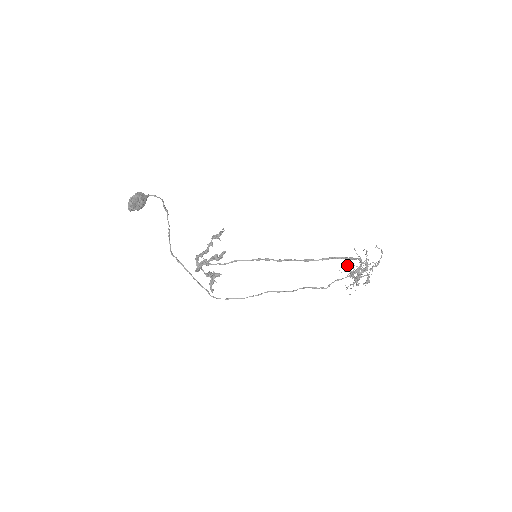
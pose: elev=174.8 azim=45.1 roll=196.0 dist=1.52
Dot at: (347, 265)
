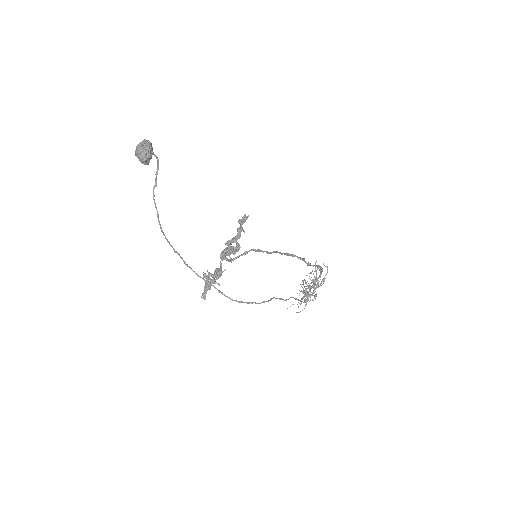
Dot at: occluded
